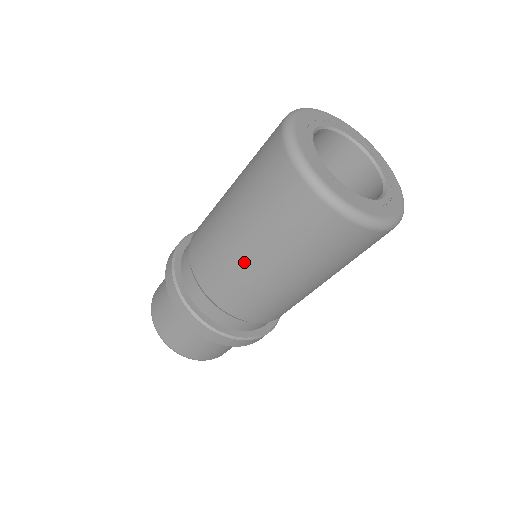
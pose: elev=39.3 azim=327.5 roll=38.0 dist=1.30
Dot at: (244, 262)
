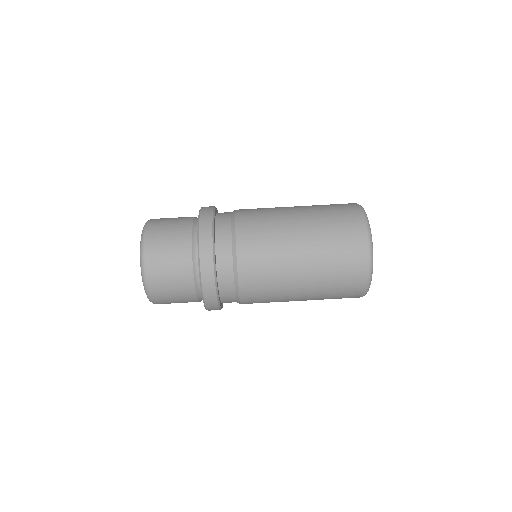
Dot at: occluded
